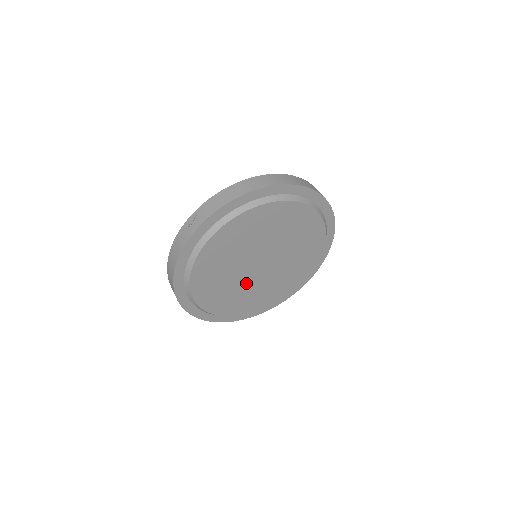
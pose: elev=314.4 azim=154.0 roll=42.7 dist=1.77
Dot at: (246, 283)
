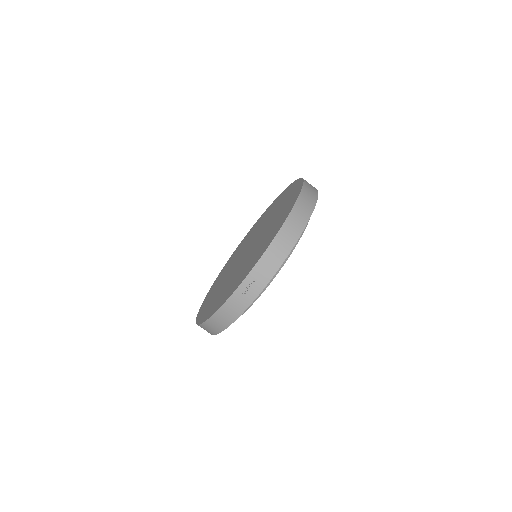
Dot at: occluded
